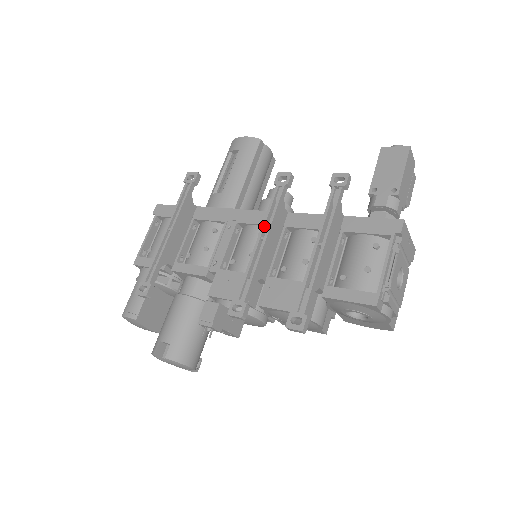
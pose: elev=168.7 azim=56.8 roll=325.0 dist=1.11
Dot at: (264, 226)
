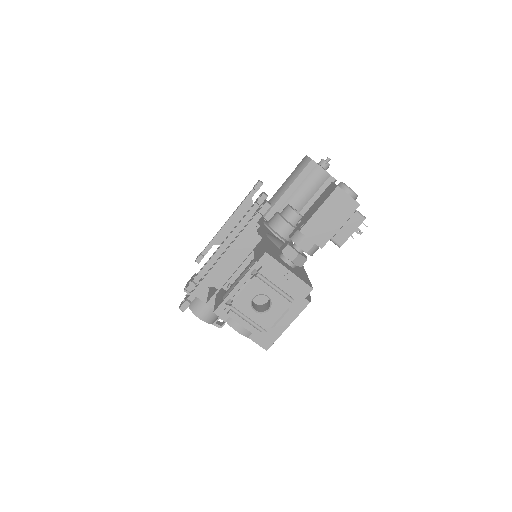
Dot at: (232, 231)
